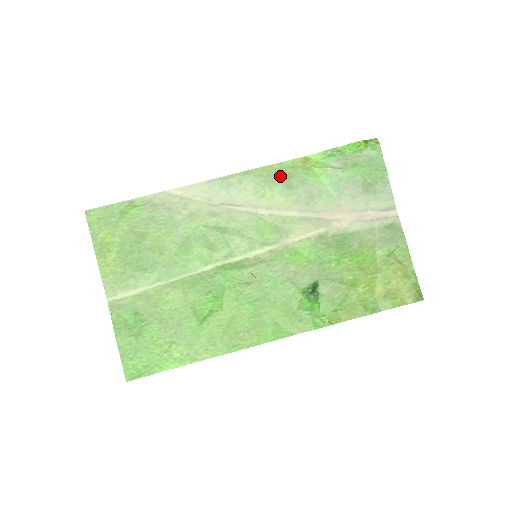
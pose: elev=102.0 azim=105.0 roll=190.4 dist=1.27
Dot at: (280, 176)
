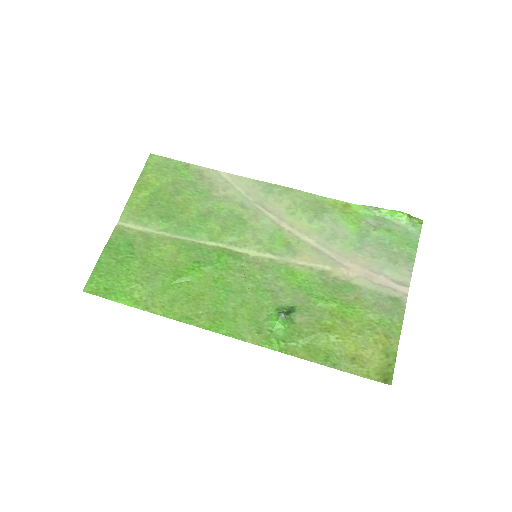
Dot at: (317, 206)
